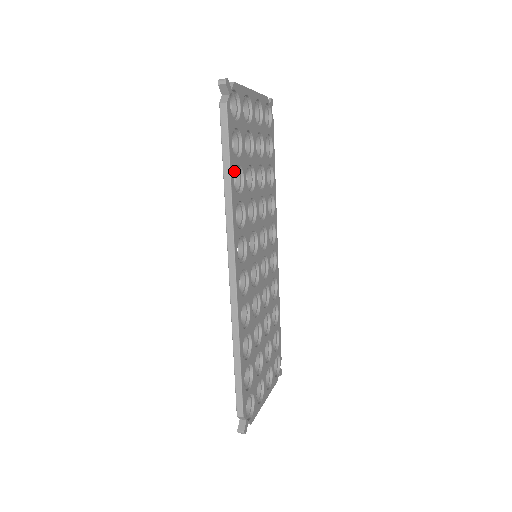
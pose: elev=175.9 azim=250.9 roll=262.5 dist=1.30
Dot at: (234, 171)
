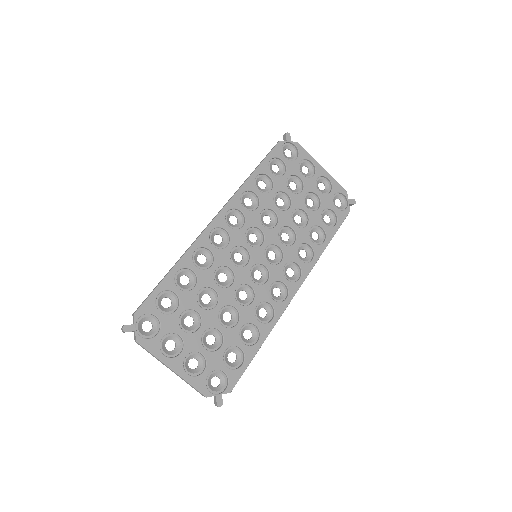
Dot at: (266, 181)
